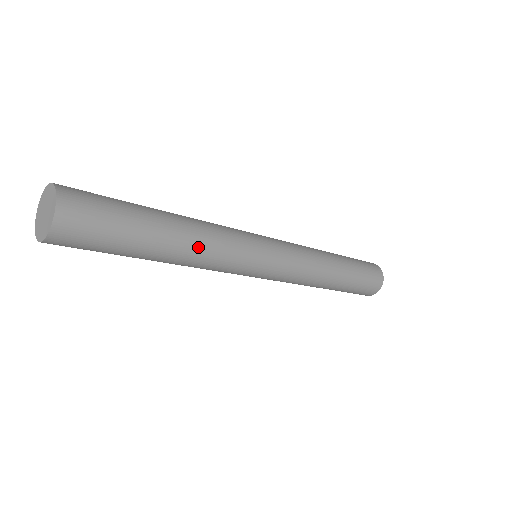
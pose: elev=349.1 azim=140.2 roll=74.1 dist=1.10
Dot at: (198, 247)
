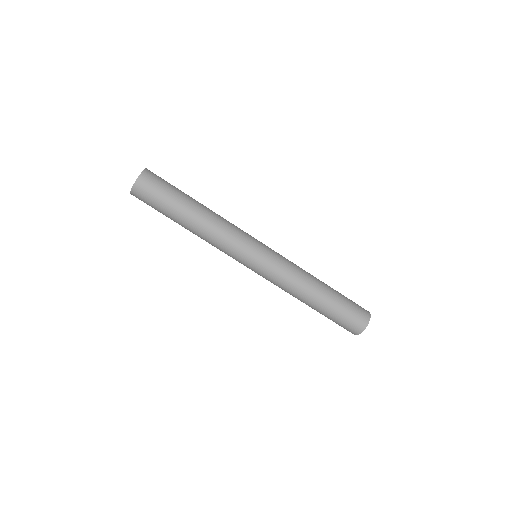
Dot at: (208, 227)
